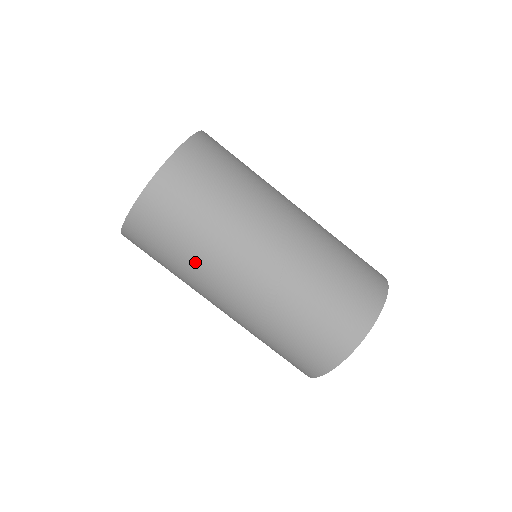
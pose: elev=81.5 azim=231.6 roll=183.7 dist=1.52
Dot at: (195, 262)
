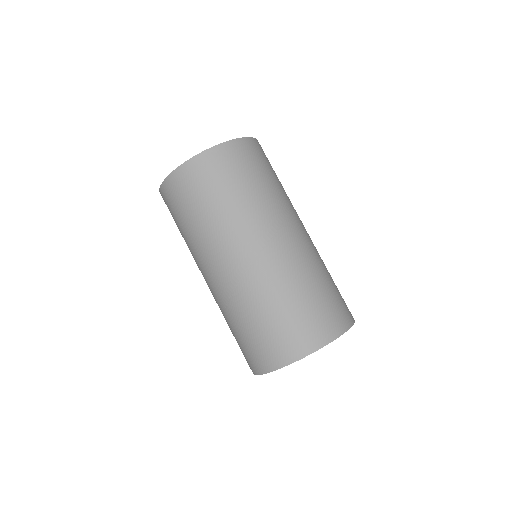
Dot at: (189, 244)
